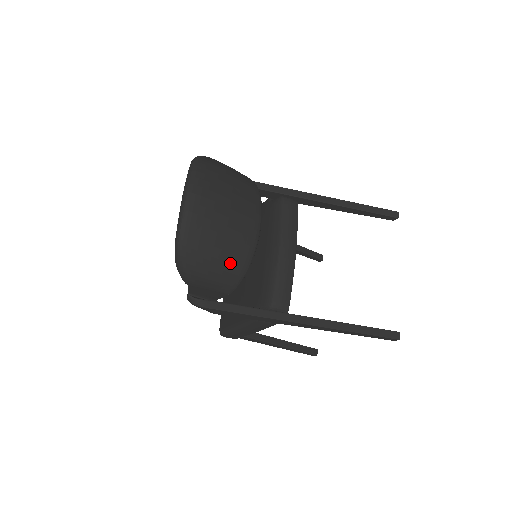
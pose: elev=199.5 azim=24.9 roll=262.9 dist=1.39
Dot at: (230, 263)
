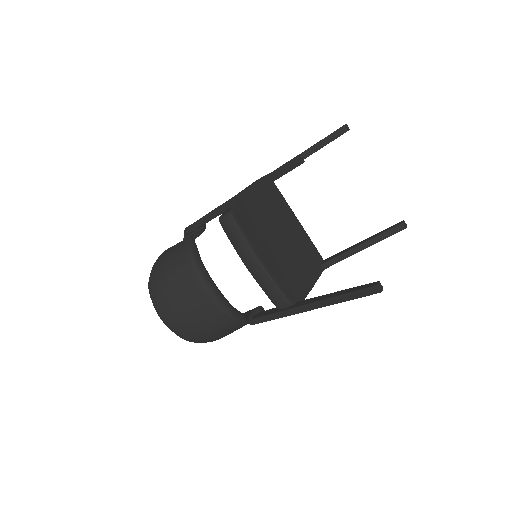
Dot at: (220, 328)
